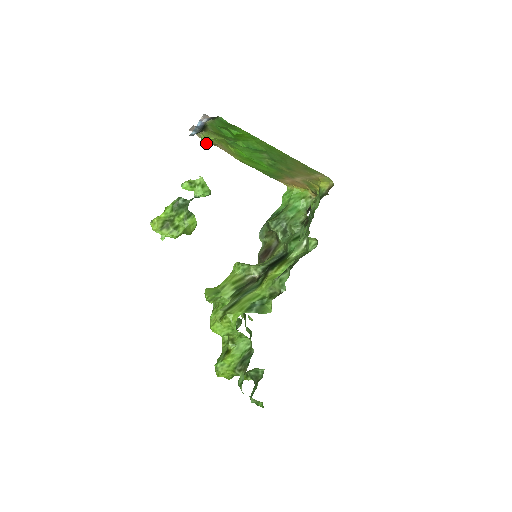
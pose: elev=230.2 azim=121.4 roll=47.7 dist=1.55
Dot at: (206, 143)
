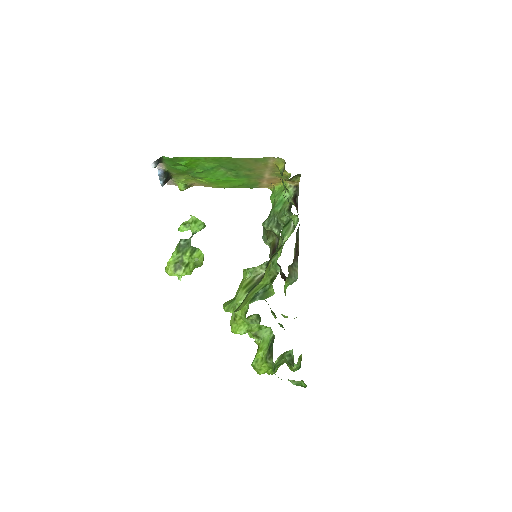
Dot at: (182, 187)
